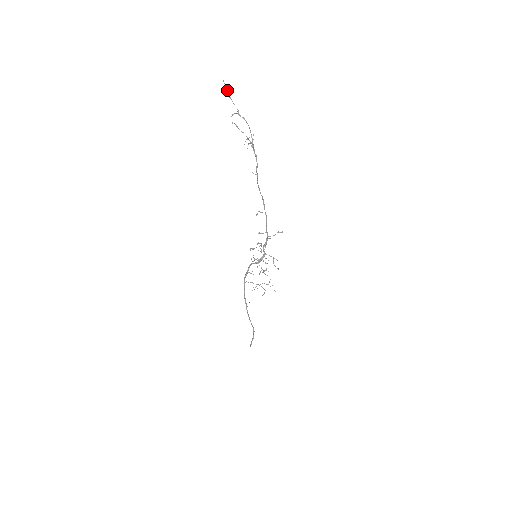
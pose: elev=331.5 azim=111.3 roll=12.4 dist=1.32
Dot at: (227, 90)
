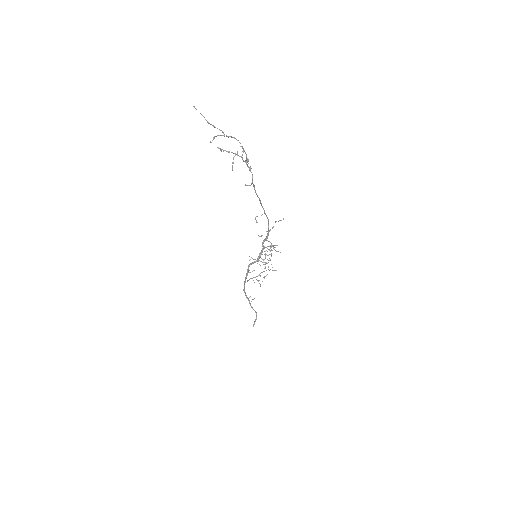
Dot at: (202, 115)
